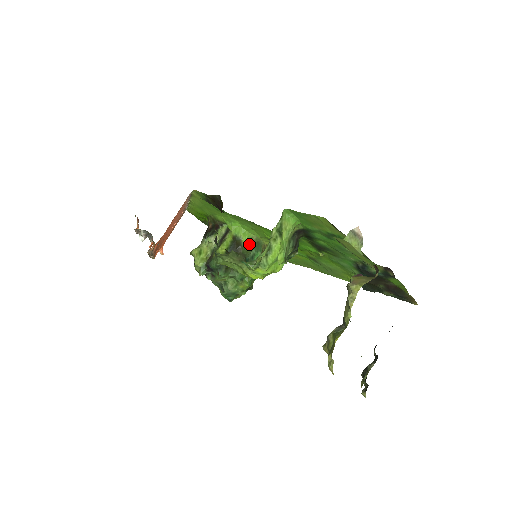
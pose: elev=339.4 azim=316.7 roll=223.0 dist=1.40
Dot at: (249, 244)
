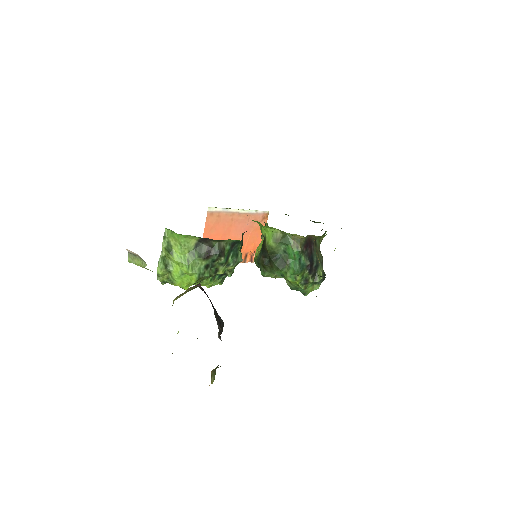
Dot at: (272, 240)
